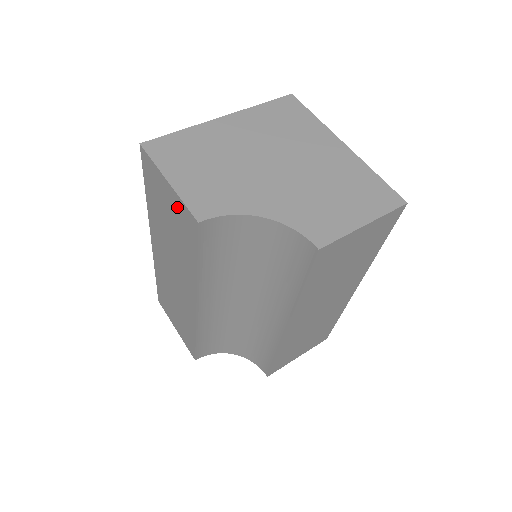
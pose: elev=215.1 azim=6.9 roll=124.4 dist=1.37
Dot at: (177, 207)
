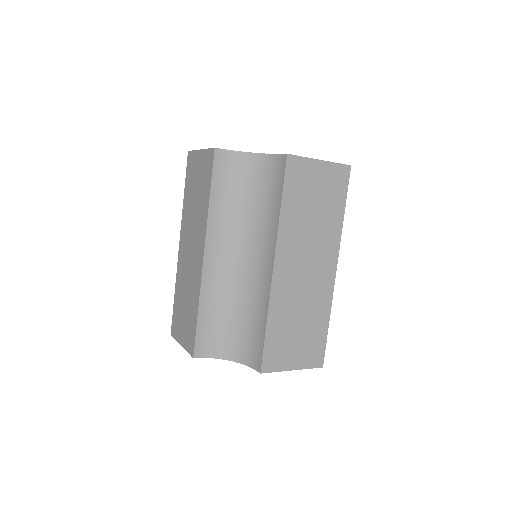
Dot at: (203, 161)
